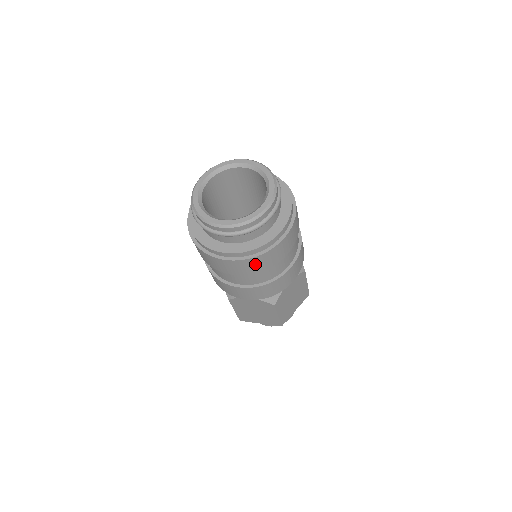
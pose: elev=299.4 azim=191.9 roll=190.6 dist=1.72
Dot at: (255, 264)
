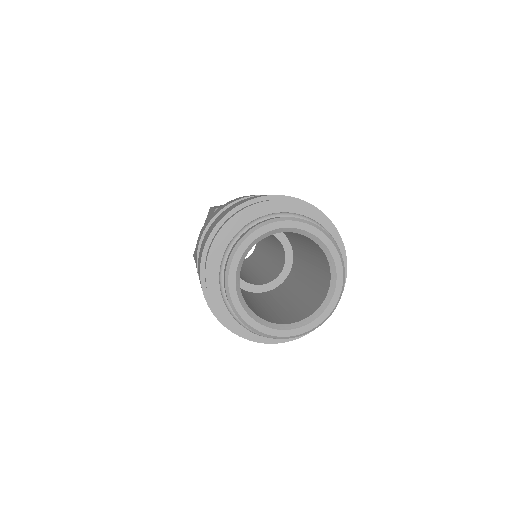
Dot at: occluded
